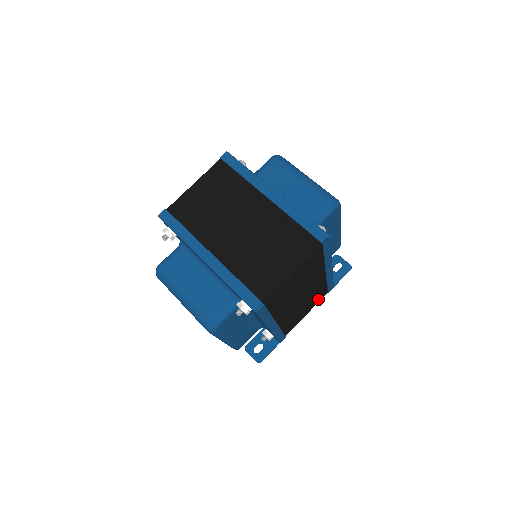
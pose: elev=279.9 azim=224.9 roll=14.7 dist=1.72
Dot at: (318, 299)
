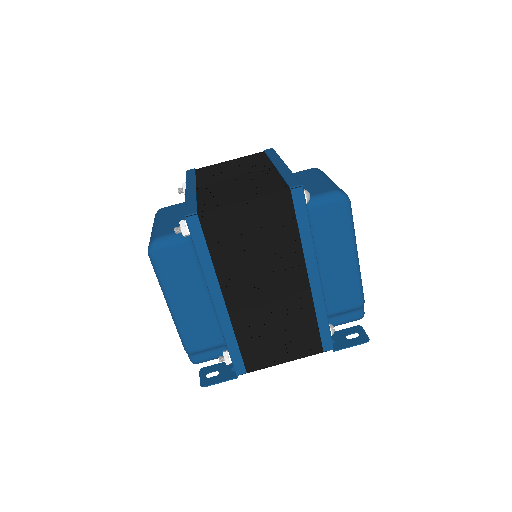
Dot at: (305, 347)
